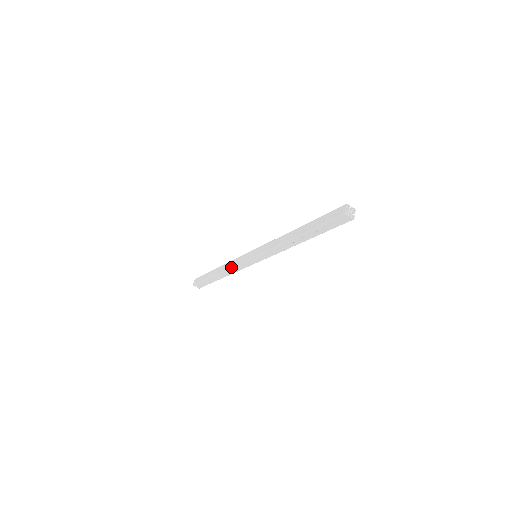
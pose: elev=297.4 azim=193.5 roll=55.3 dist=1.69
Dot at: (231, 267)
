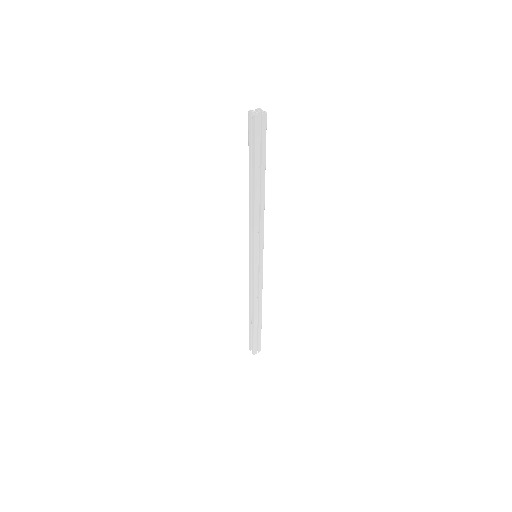
Dot at: (254, 292)
